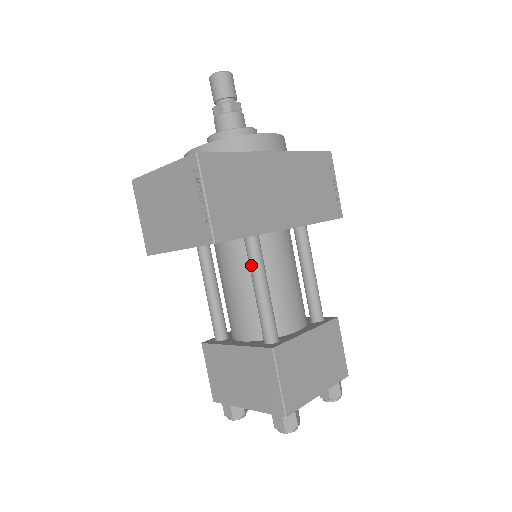
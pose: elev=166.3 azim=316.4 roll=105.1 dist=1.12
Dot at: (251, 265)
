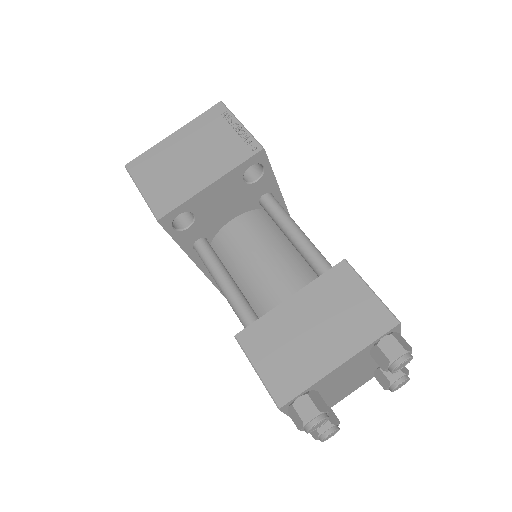
Dot at: (279, 213)
